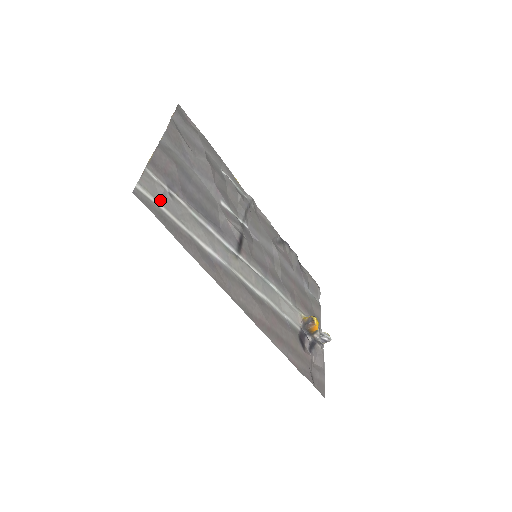
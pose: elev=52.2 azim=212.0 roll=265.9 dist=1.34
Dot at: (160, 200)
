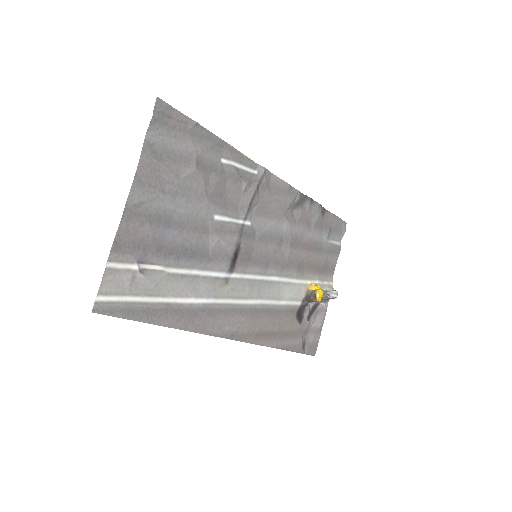
Dot at: (127, 291)
